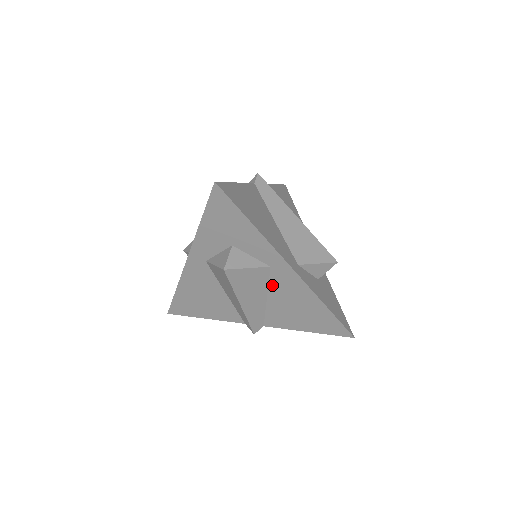
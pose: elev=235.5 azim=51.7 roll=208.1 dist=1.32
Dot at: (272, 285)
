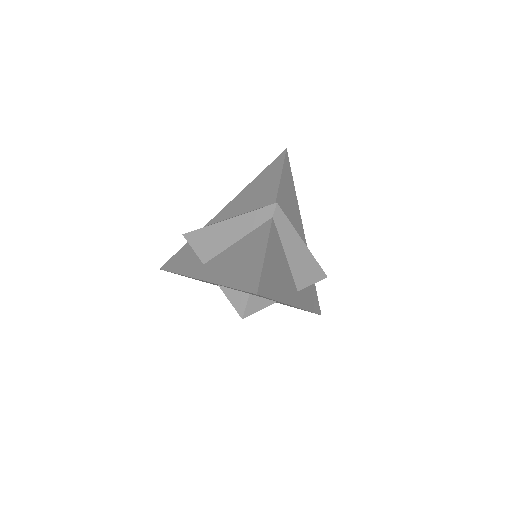
Dot at: occluded
